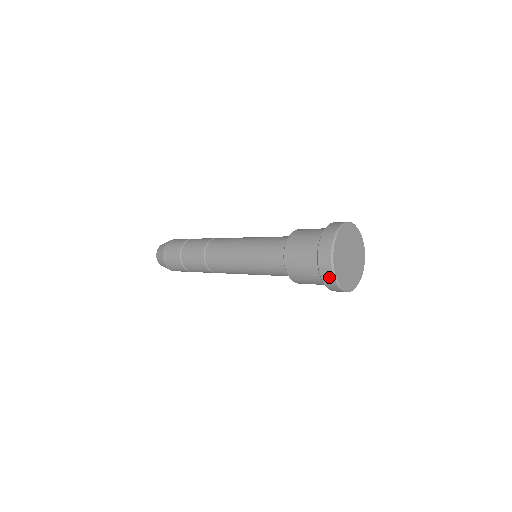
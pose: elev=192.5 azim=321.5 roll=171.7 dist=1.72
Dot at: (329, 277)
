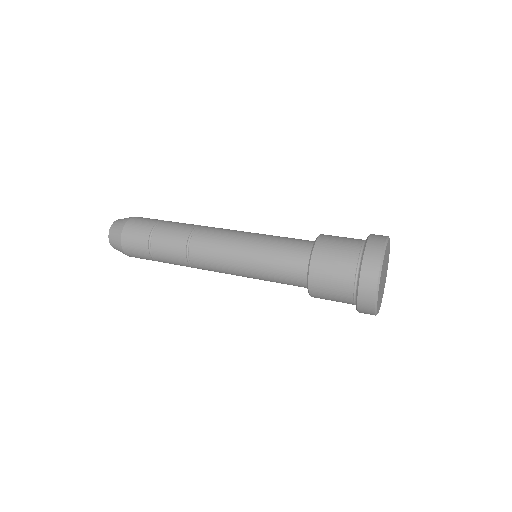
Dot at: (369, 313)
